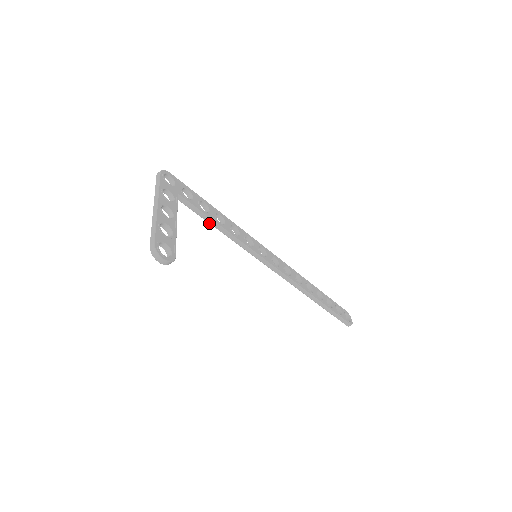
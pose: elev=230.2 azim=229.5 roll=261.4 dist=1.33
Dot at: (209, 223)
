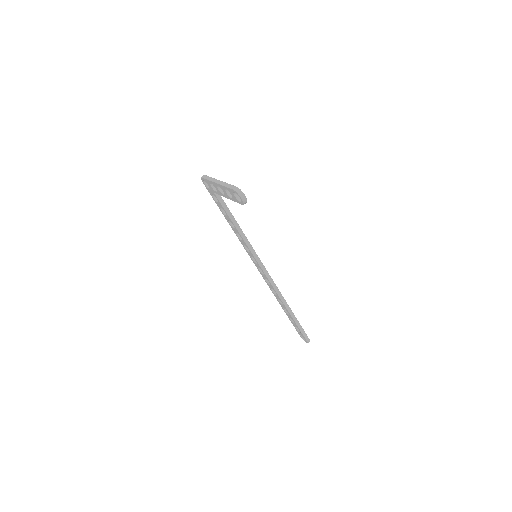
Dot at: (231, 220)
